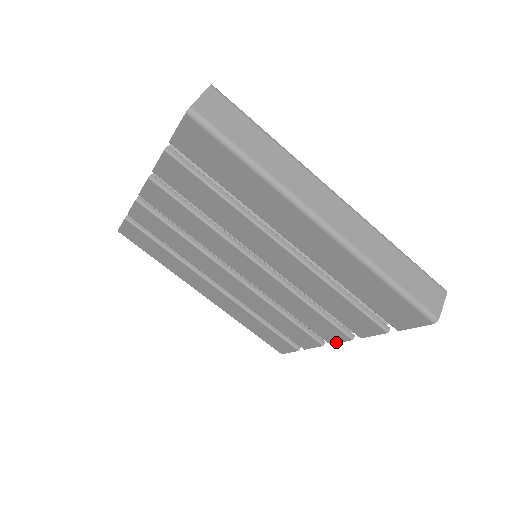
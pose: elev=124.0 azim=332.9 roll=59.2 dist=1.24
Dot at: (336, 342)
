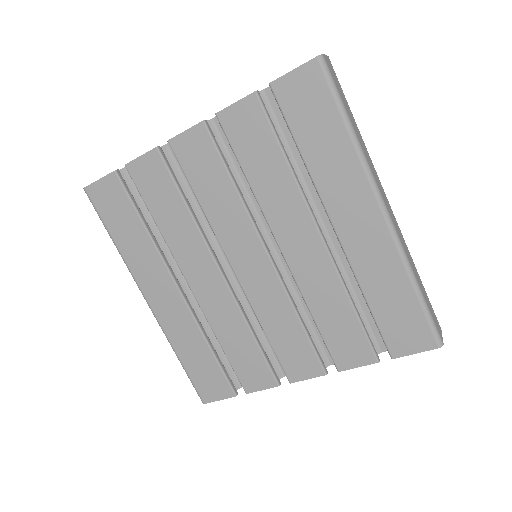
Dot at: (301, 379)
